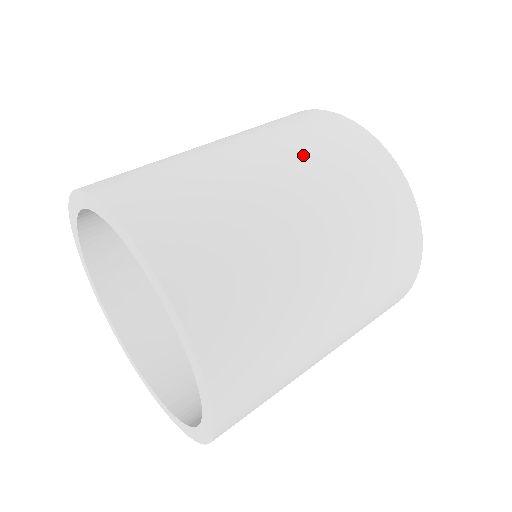
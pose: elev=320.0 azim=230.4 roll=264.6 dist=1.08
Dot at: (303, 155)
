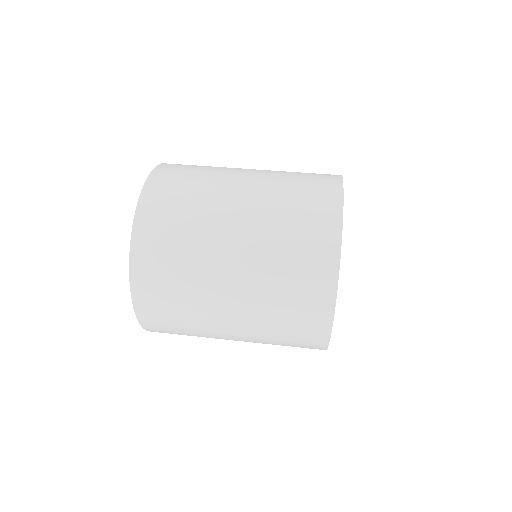
Dot at: (272, 218)
